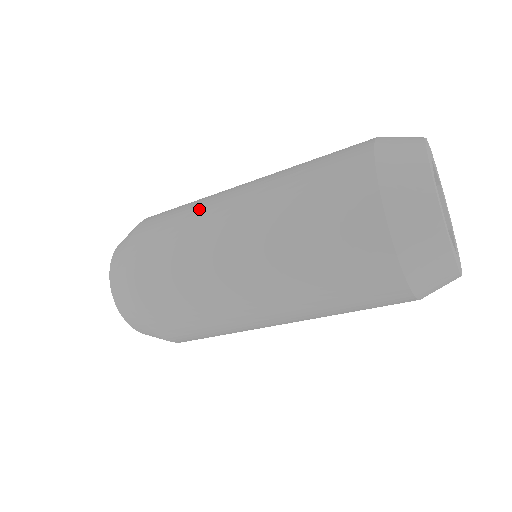
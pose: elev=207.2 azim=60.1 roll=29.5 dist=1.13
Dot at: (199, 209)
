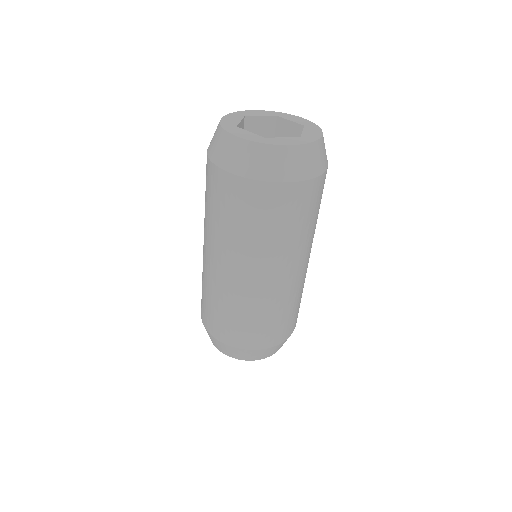
Dot at: occluded
